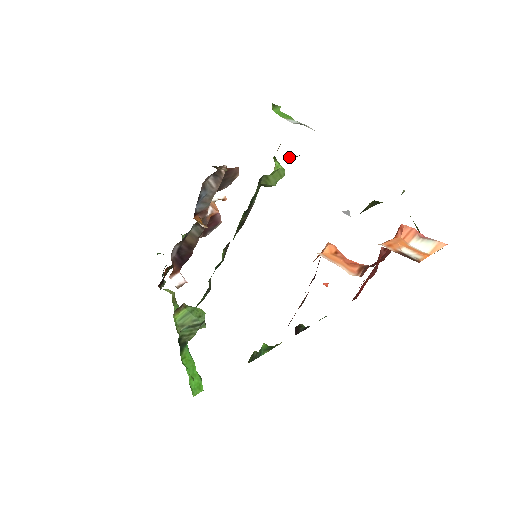
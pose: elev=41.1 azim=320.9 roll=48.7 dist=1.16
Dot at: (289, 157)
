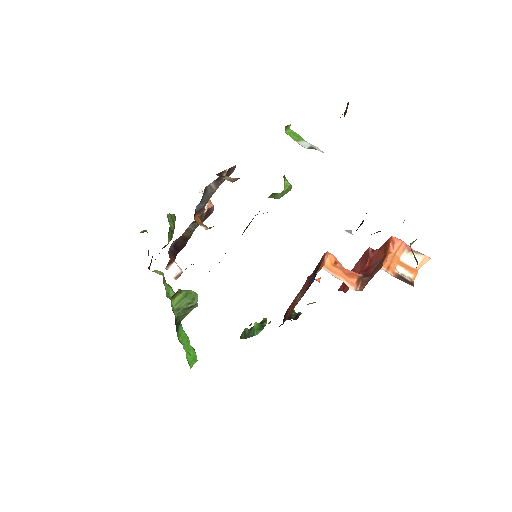
Dot at: occluded
